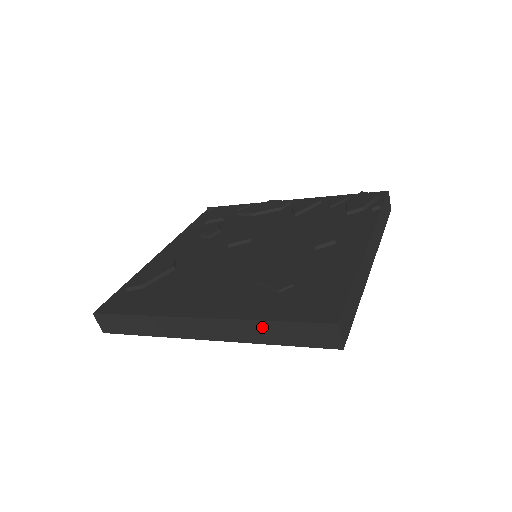
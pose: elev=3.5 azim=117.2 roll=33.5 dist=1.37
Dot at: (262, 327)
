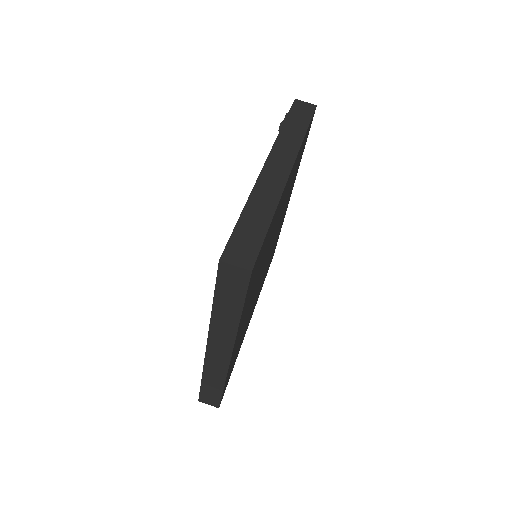
Dot at: (219, 313)
